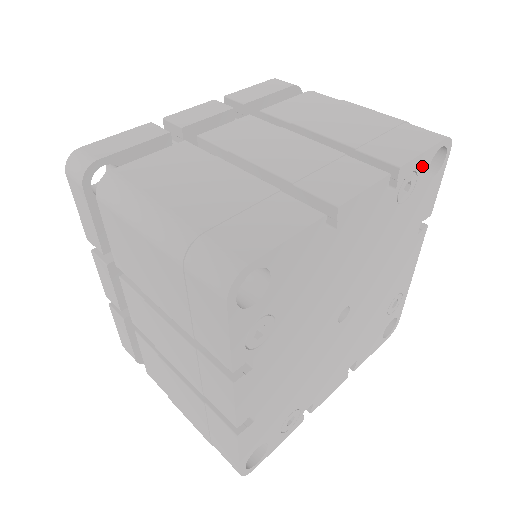
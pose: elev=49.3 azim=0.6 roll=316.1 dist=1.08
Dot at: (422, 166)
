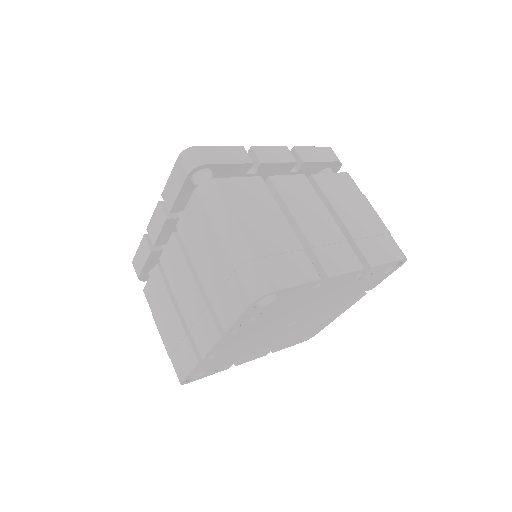
Dot at: (383, 268)
